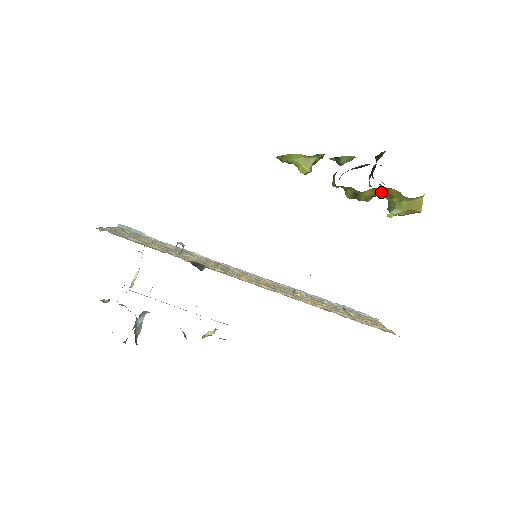
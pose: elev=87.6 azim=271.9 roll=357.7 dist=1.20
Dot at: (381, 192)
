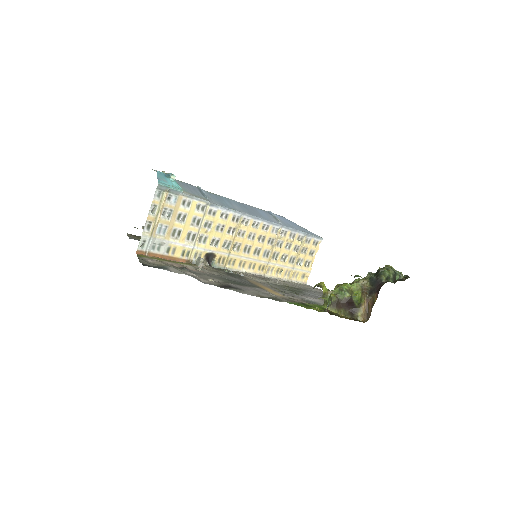
Dot at: occluded
